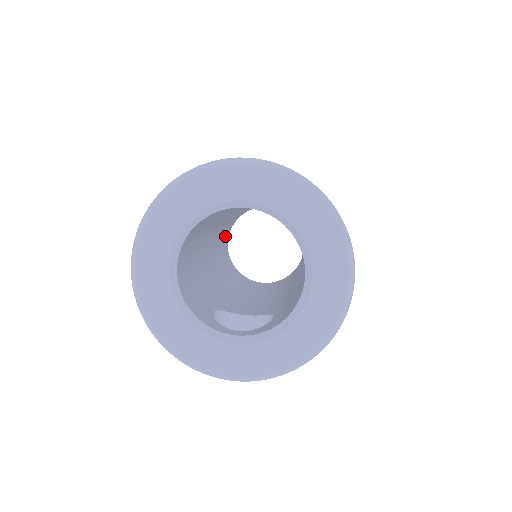
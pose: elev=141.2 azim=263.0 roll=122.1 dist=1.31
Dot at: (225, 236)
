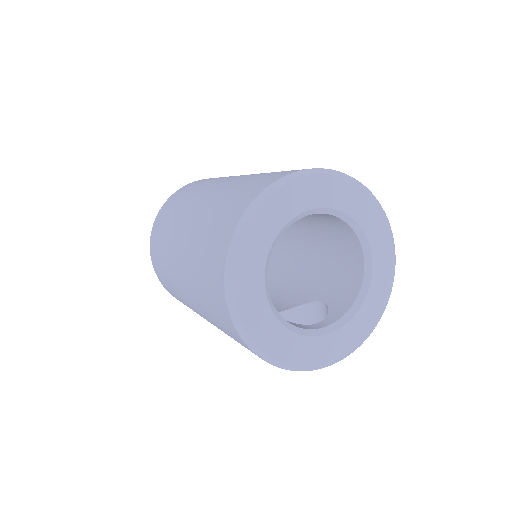
Dot at: occluded
